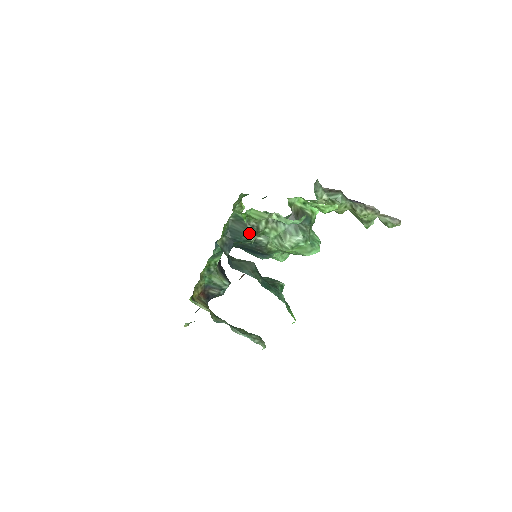
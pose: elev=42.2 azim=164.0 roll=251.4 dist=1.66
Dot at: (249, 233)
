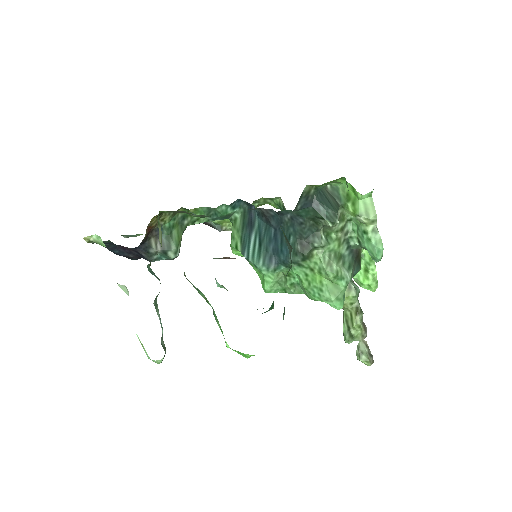
Dot at: occluded
